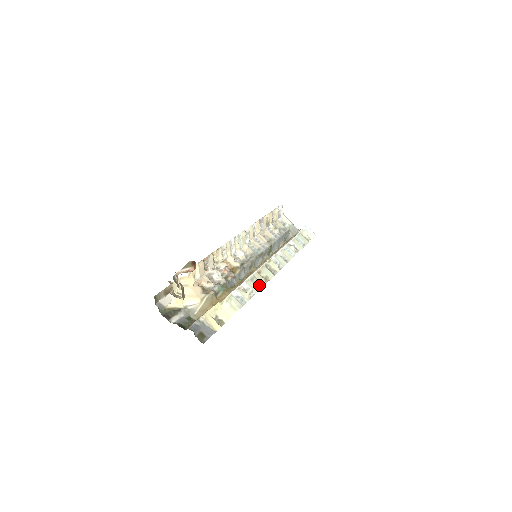
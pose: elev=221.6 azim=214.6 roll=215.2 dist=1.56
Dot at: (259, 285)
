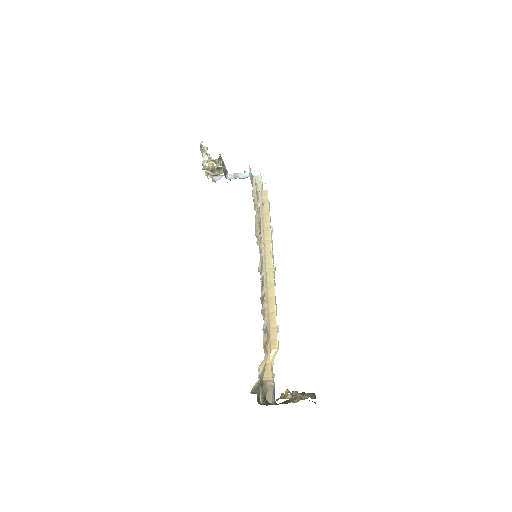
Dot at: (276, 306)
